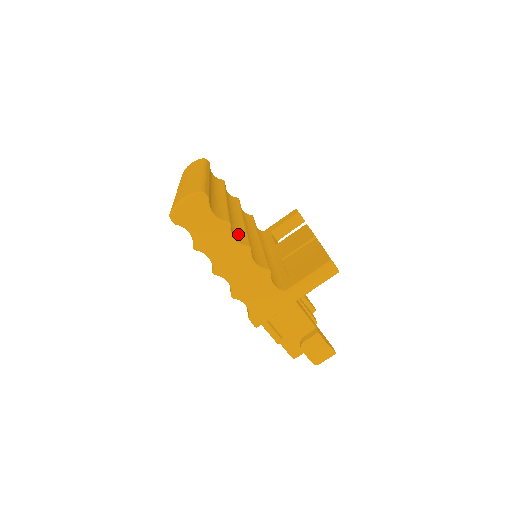
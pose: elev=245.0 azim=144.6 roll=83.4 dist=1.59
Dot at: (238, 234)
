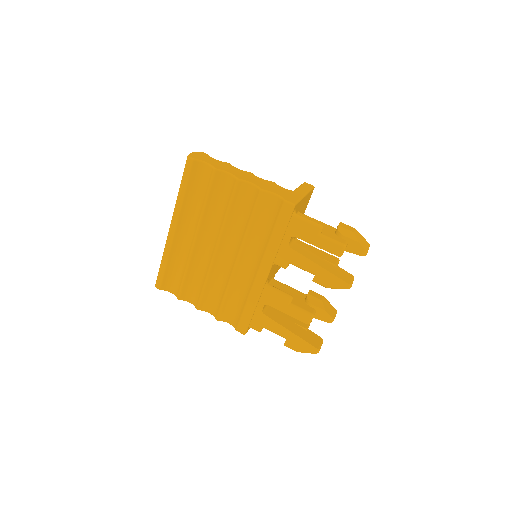
Dot at: occluded
